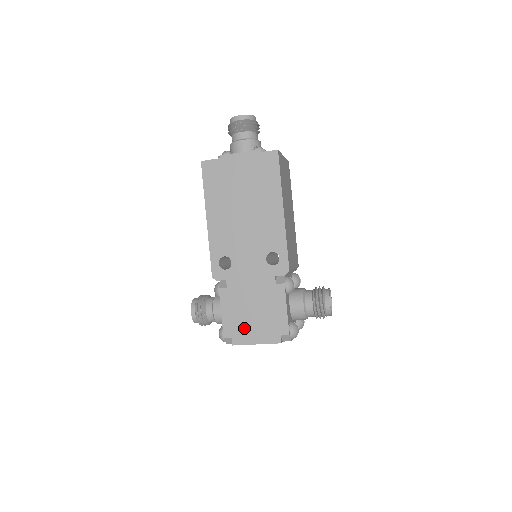
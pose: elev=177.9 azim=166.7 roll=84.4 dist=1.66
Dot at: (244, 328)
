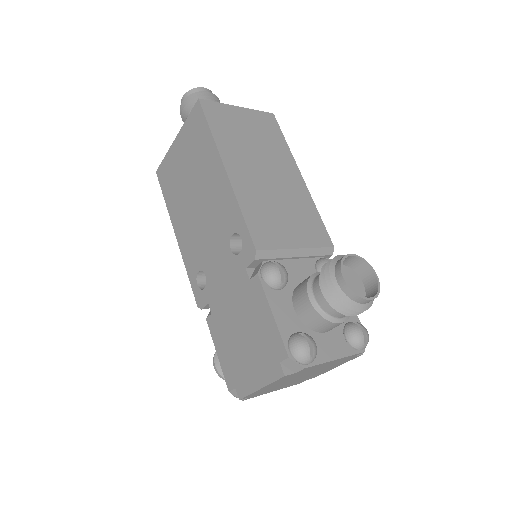
Dot at: (241, 367)
